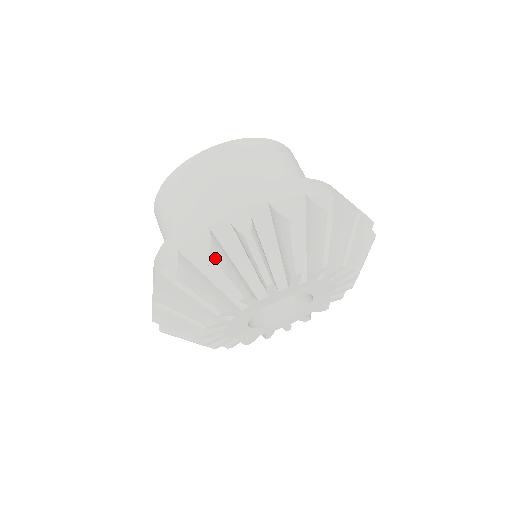
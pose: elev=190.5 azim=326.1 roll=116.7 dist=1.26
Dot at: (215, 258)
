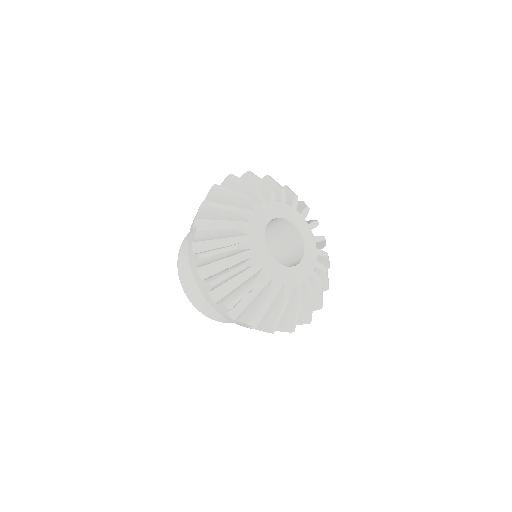
Dot at: (207, 203)
